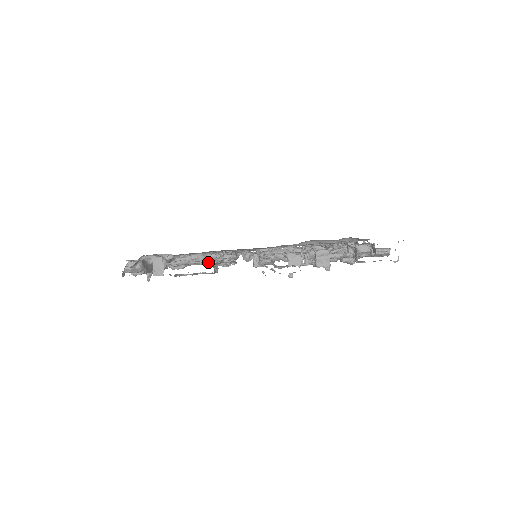
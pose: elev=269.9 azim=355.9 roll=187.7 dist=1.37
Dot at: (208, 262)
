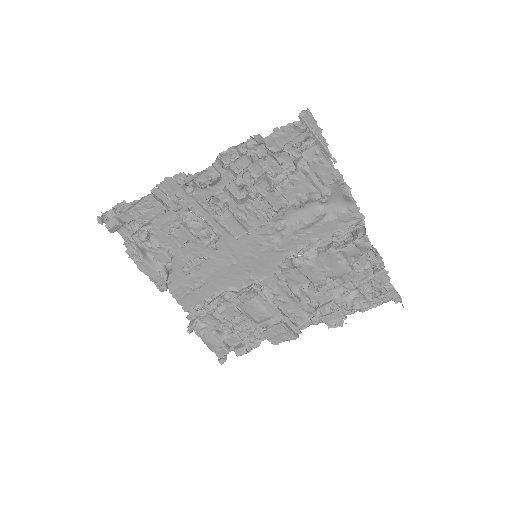
Dot at: (234, 297)
